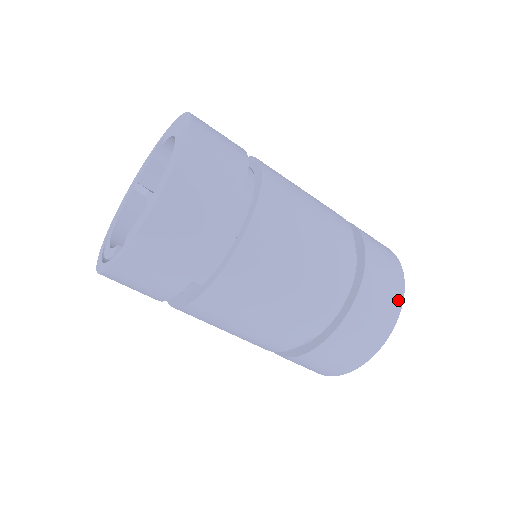
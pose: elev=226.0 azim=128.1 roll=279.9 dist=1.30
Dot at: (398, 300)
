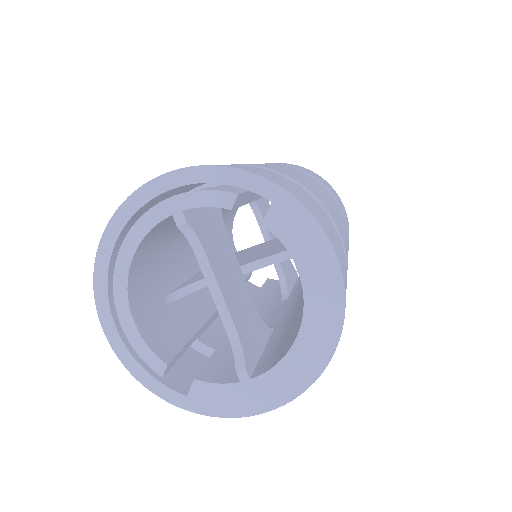
Dot at: occluded
